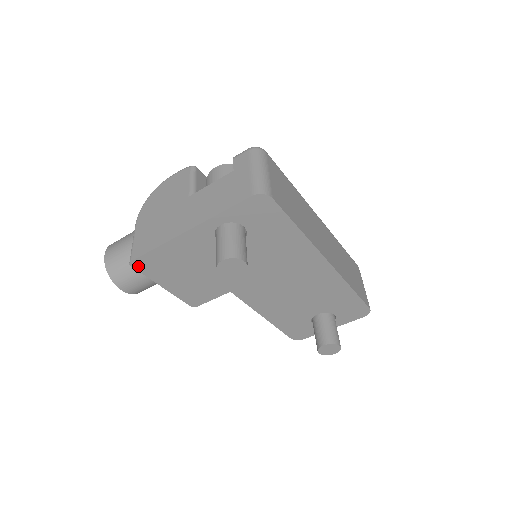
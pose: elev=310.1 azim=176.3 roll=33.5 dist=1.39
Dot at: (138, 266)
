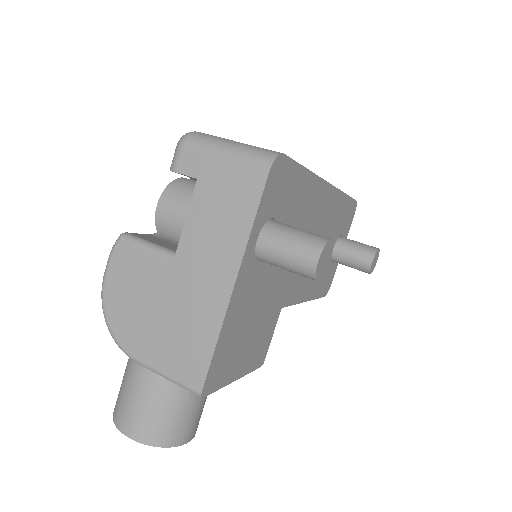
Dot at: (209, 388)
